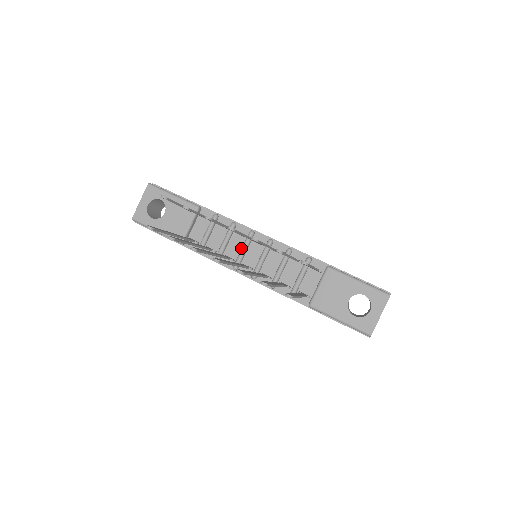
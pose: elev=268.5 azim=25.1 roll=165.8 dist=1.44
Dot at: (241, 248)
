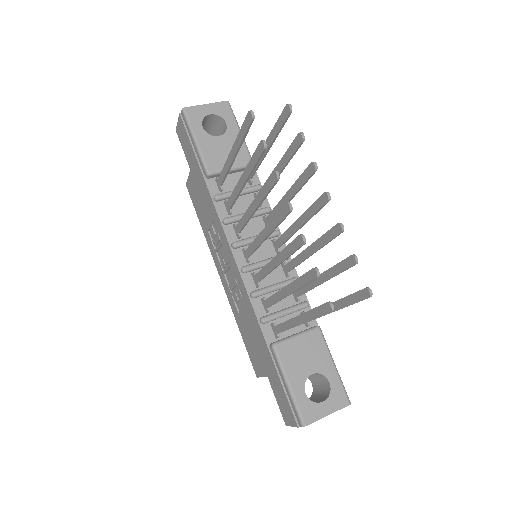
Dot at: (255, 235)
